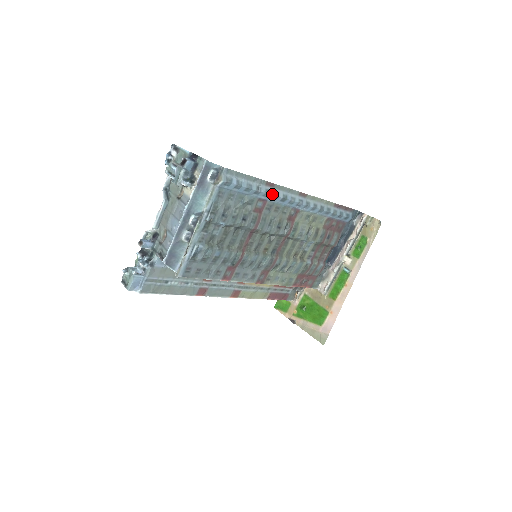
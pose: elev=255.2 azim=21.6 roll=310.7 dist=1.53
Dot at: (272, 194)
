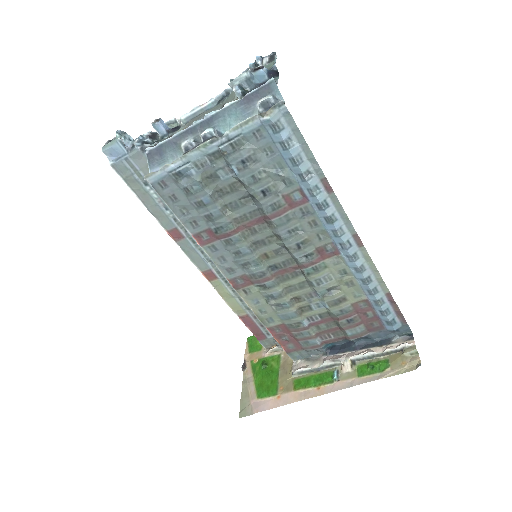
Dot at: (319, 198)
